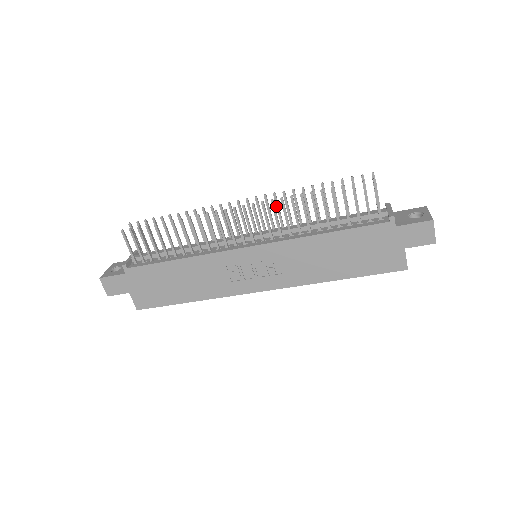
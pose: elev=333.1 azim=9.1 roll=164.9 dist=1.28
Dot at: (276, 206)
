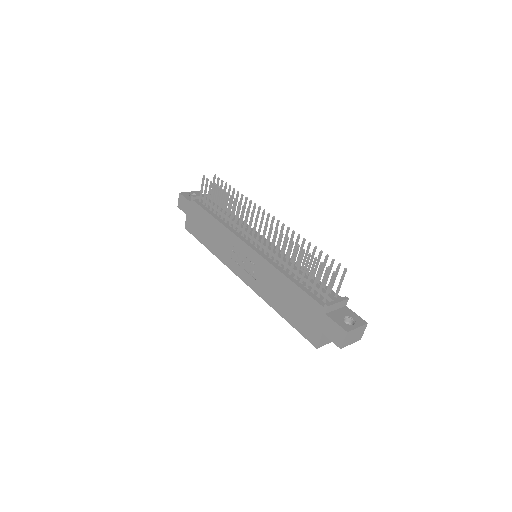
Dot at: (285, 236)
